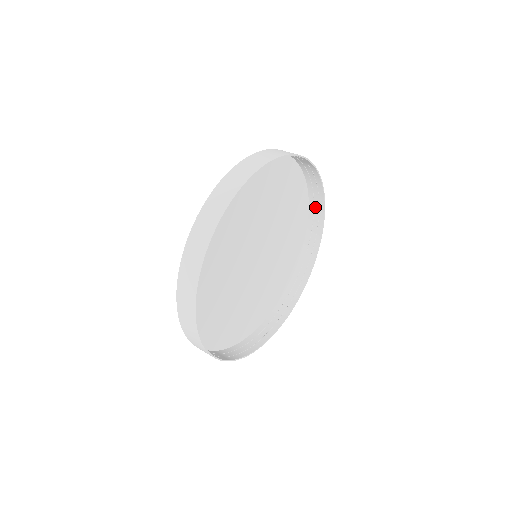
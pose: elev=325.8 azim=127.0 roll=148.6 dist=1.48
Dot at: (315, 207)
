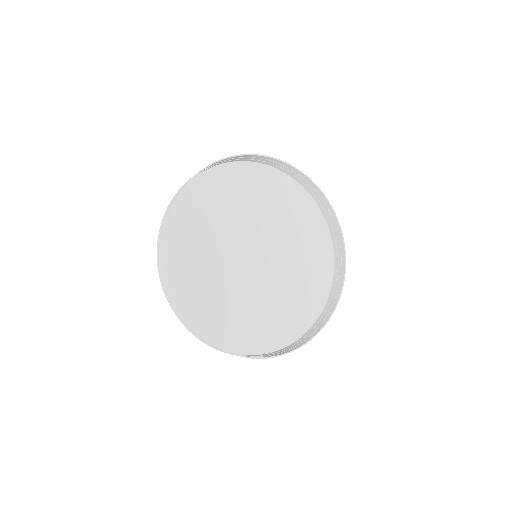
Dot at: (338, 260)
